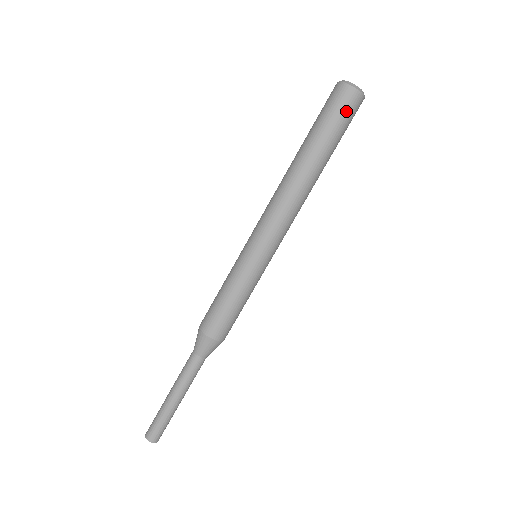
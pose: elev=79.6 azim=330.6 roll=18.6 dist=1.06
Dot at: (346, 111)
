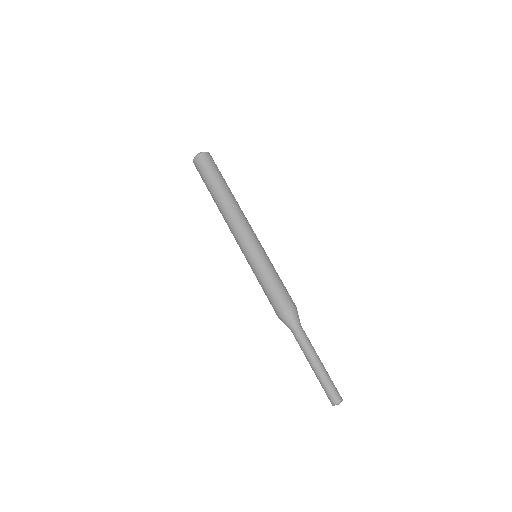
Dot at: (209, 163)
